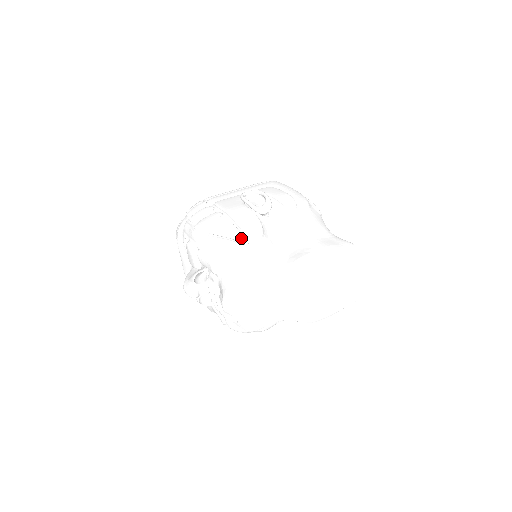
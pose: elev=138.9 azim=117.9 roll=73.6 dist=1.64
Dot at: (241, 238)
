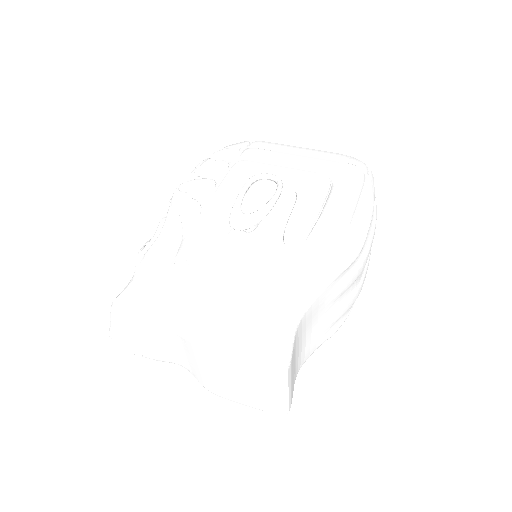
Dot at: (182, 245)
